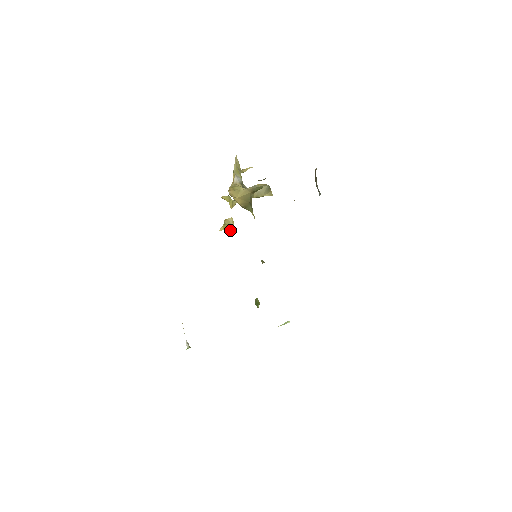
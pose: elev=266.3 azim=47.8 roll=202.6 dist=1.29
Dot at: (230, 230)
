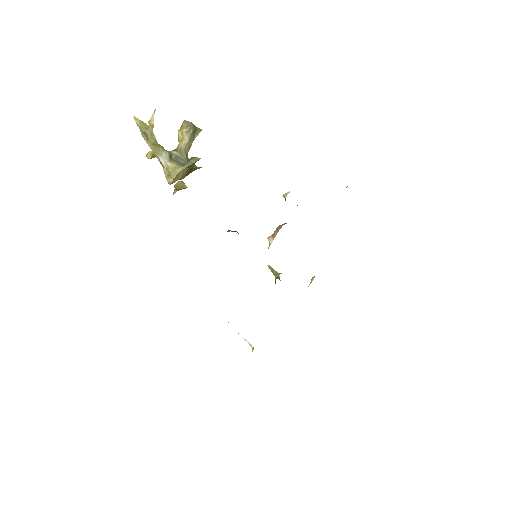
Dot at: occluded
